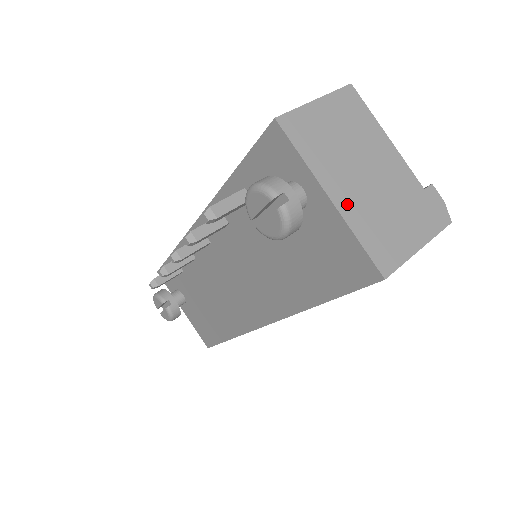
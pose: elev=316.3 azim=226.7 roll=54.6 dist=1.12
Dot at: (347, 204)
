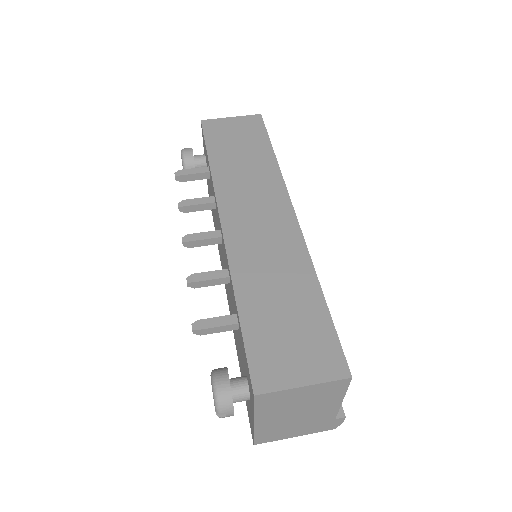
Dot at: (264, 425)
